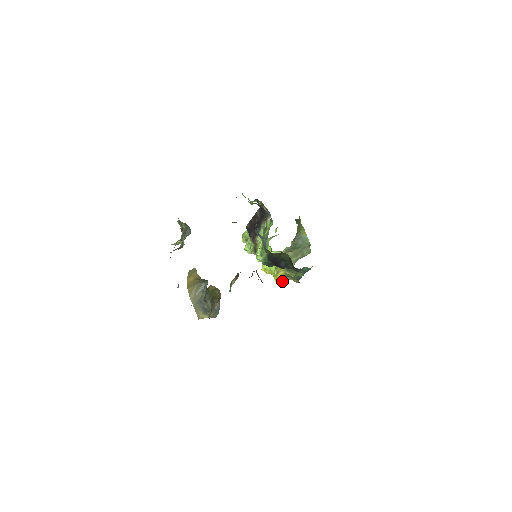
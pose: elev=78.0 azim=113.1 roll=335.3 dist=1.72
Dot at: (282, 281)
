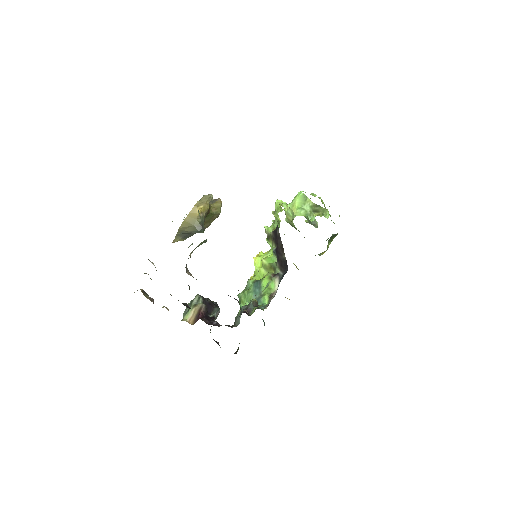
Dot at: occluded
